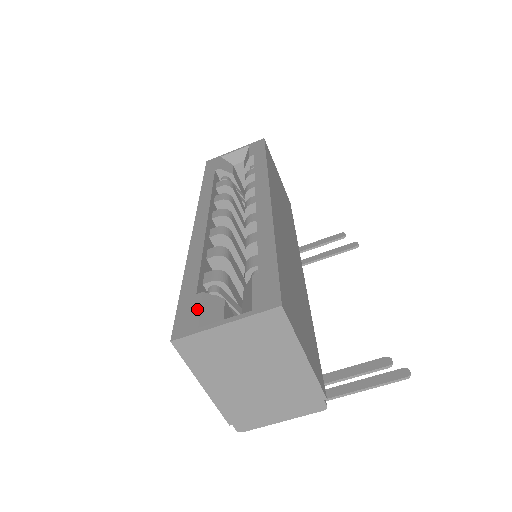
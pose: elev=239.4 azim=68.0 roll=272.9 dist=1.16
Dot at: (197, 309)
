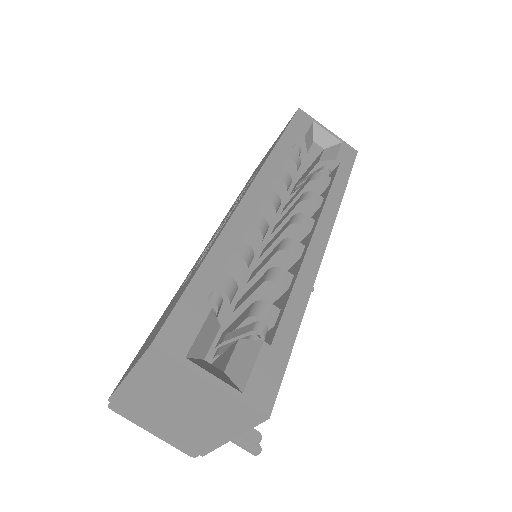
Dot at: (197, 327)
